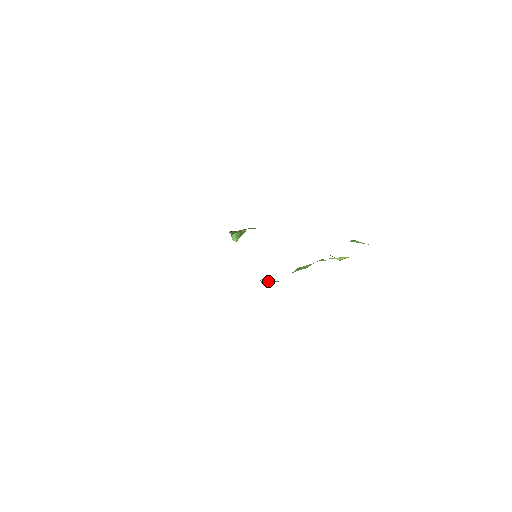
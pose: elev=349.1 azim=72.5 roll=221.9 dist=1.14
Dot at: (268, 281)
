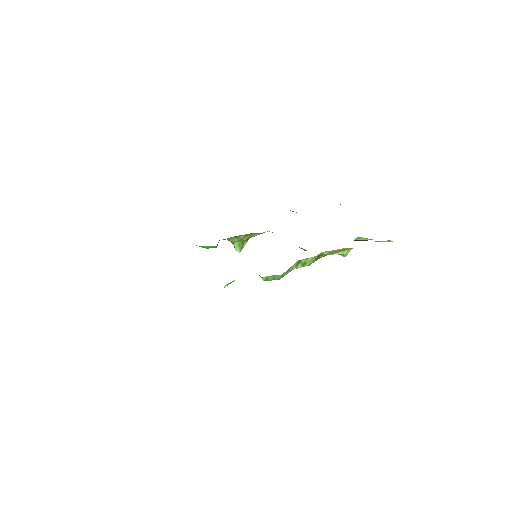
Dot at: (270, 278)
